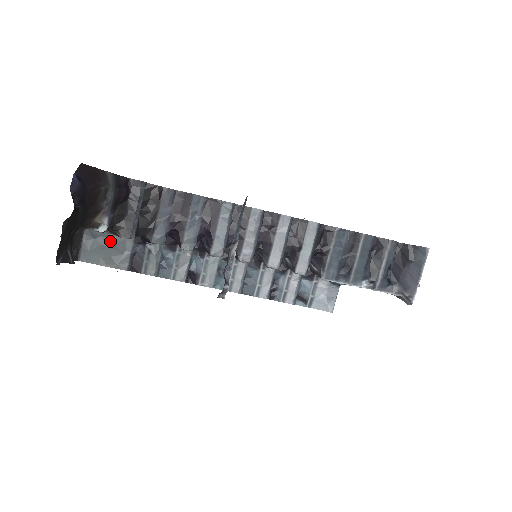
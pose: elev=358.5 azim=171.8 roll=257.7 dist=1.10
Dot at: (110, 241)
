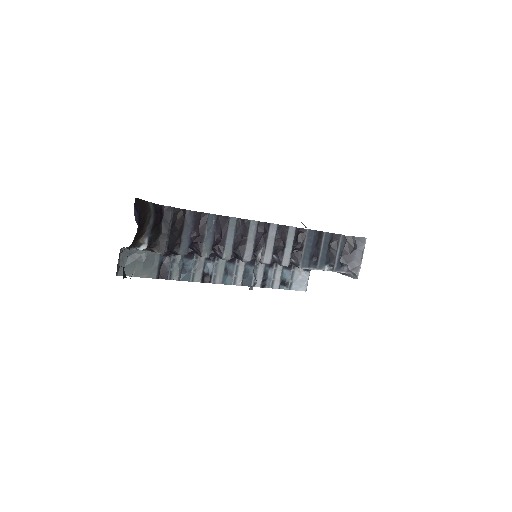
Dot at: (142, 256)
